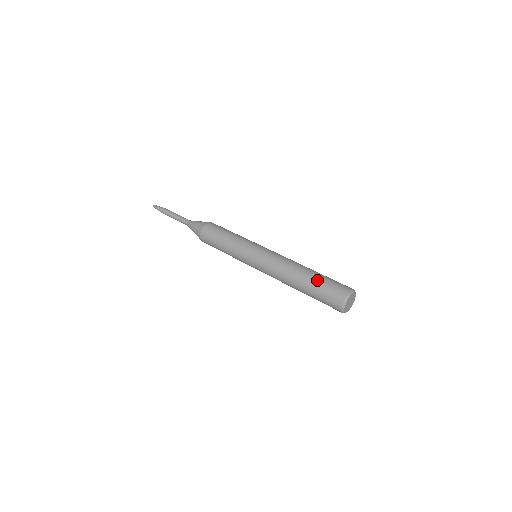
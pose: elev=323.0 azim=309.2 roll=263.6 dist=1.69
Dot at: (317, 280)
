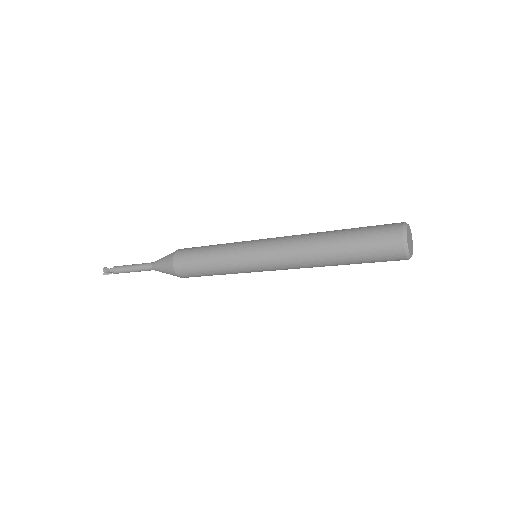
Dot at: occluded
